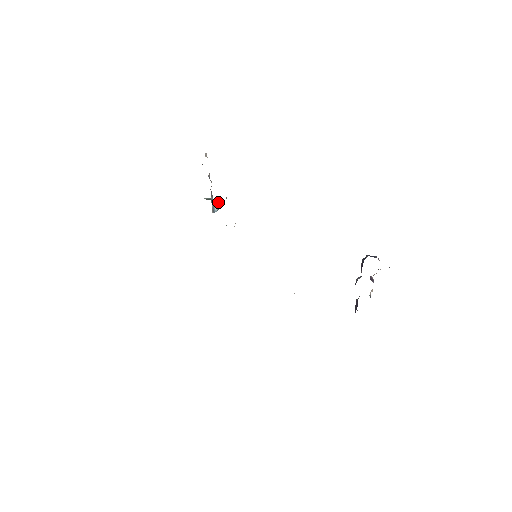
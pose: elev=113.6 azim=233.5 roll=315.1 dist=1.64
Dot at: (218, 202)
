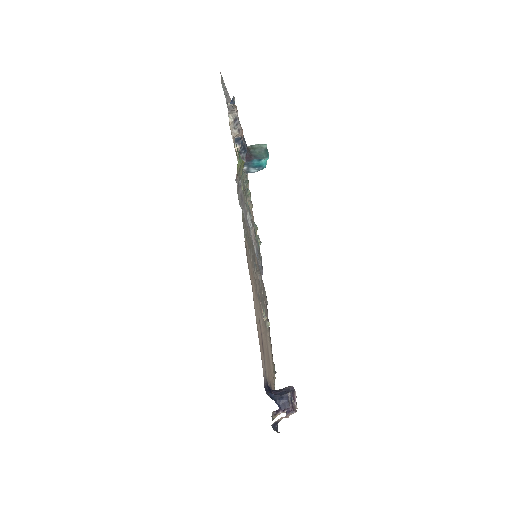
Dot at: (263, 161)
